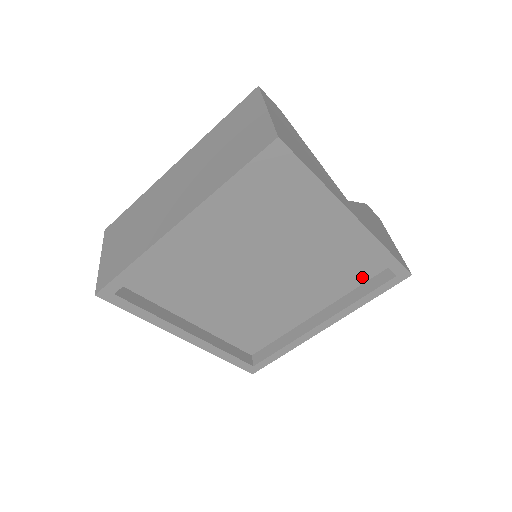
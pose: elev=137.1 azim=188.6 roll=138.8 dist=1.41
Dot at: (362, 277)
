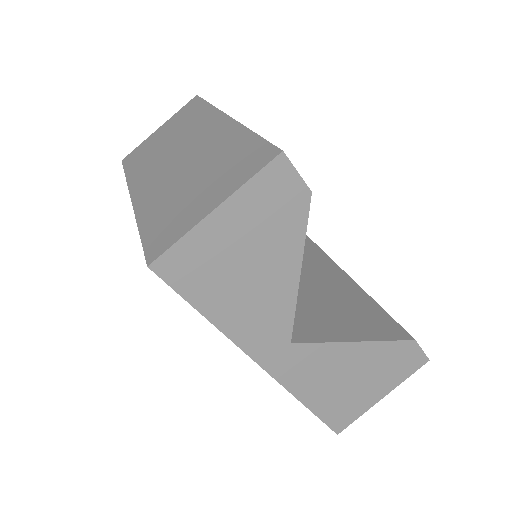
Dot at: occluded
